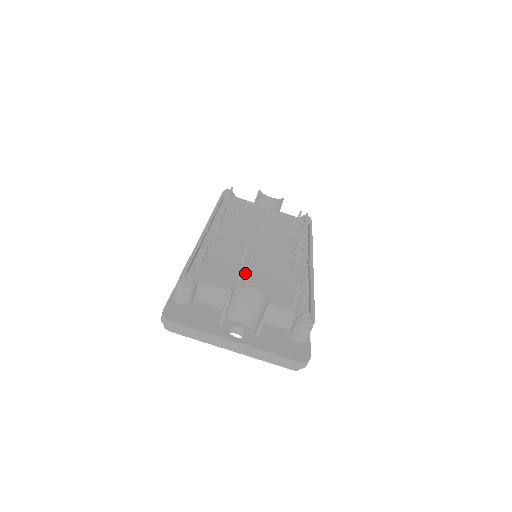
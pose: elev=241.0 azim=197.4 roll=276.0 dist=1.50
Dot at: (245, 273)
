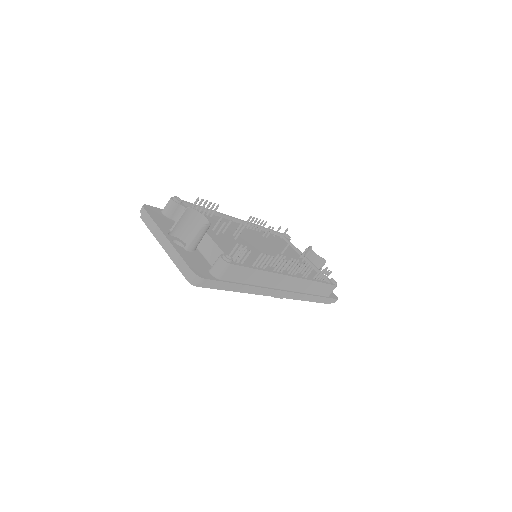
Dot at: (224, 235)
